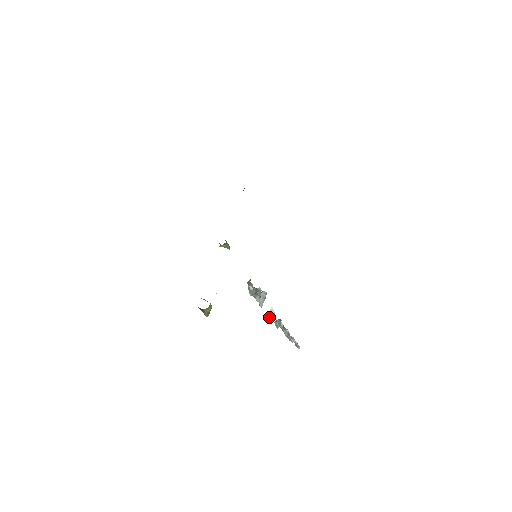
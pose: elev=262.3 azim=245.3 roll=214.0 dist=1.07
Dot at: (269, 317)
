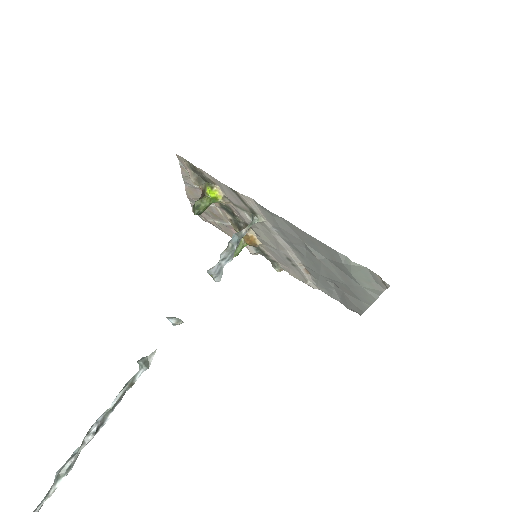
Dot at: (172, 318)
